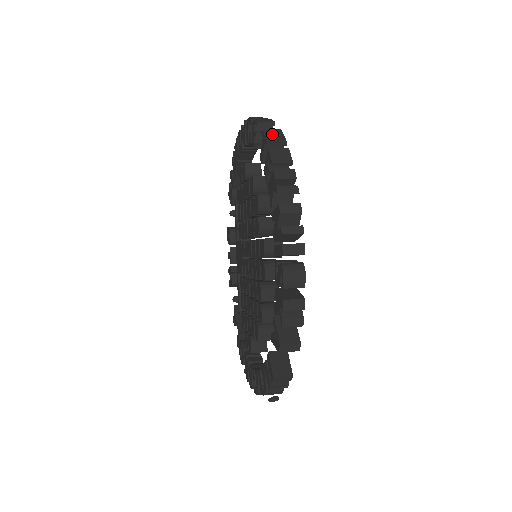
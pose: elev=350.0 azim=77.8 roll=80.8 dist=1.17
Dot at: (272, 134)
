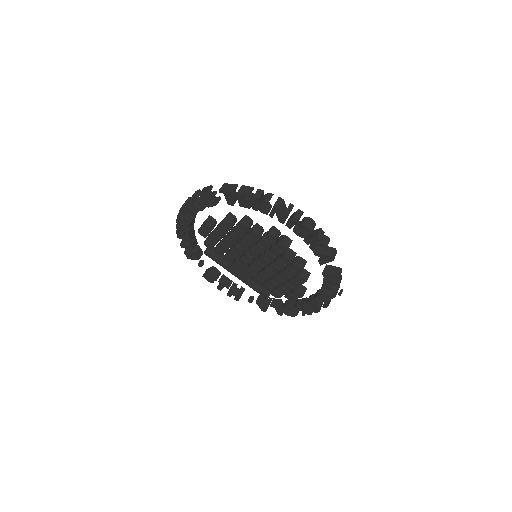
Dot at: (226, 188)
